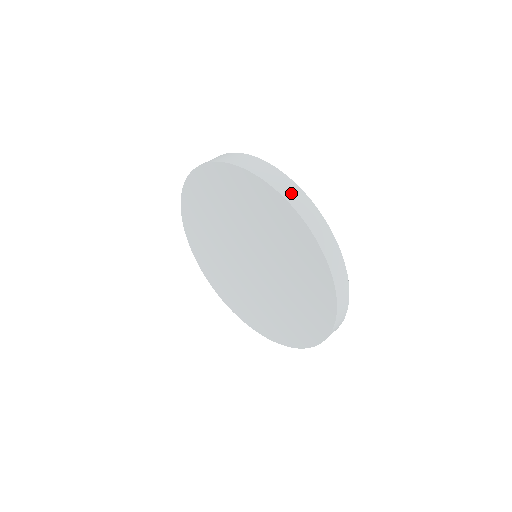
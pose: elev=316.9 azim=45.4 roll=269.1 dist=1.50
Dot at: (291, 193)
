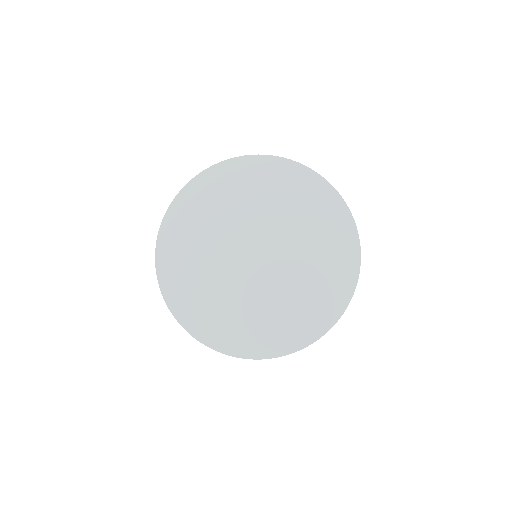
Dot at: occluded
